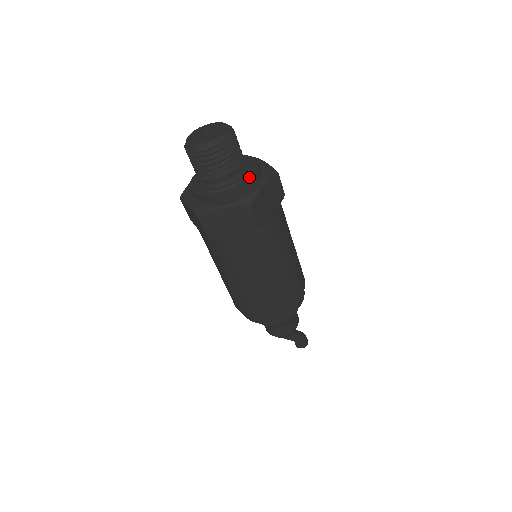
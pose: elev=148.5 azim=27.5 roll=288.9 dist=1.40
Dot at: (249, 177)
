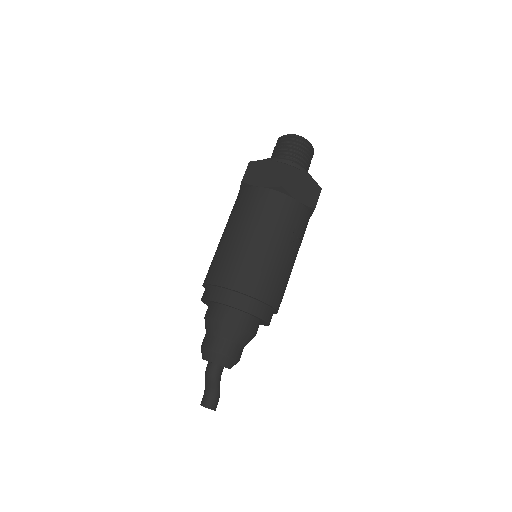
Dot at: occluded
